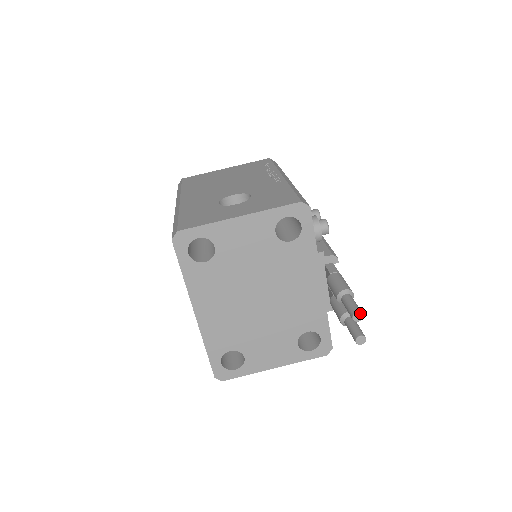
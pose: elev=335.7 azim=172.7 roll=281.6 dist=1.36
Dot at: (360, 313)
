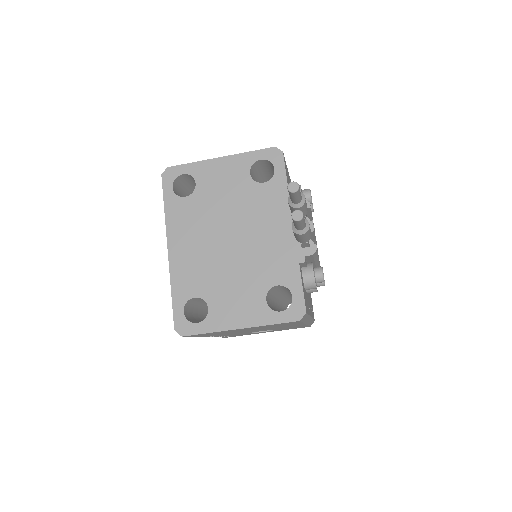
Dot at: (295, 183)
